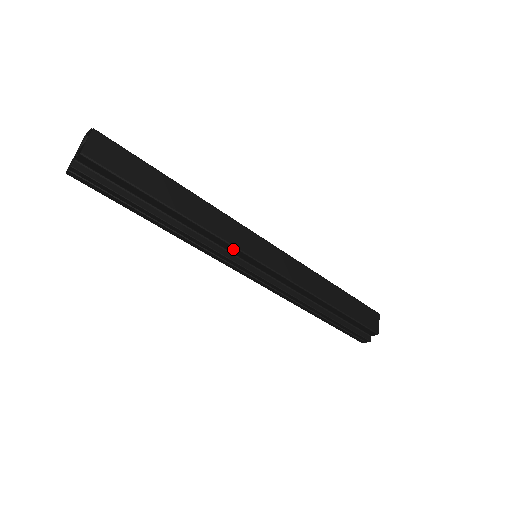
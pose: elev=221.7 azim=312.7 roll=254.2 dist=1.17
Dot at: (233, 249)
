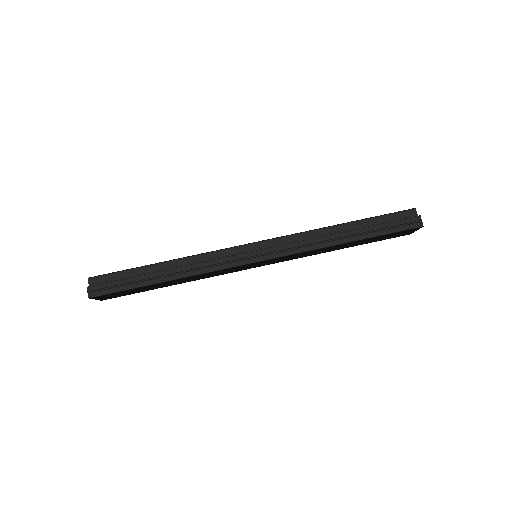
Dot at: (224, 252)
